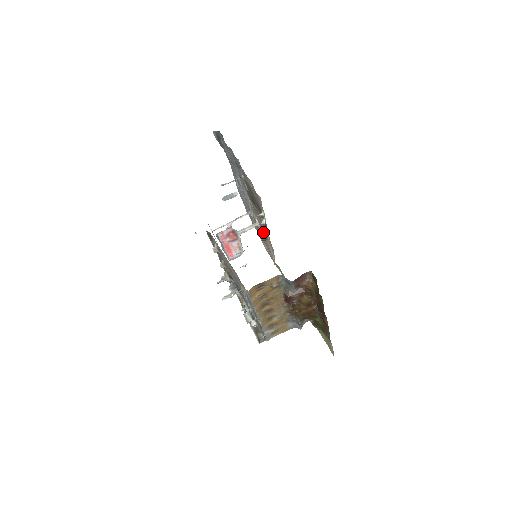
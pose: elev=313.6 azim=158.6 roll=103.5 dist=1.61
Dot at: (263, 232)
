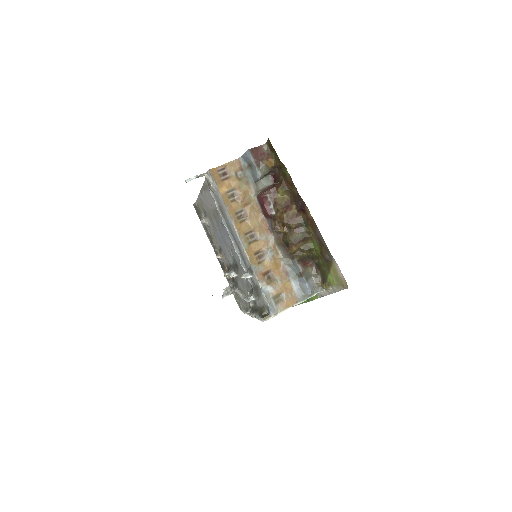
Dot at: occluded
